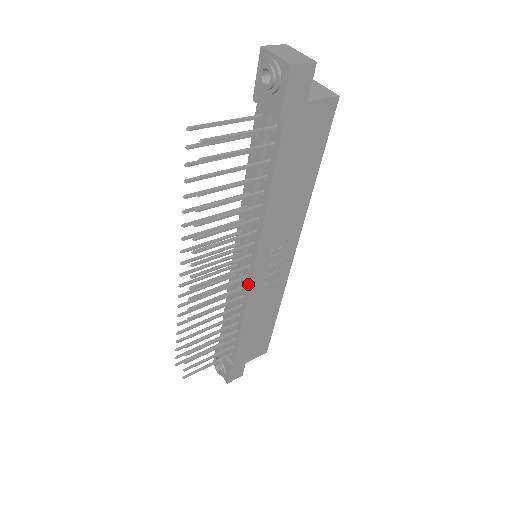
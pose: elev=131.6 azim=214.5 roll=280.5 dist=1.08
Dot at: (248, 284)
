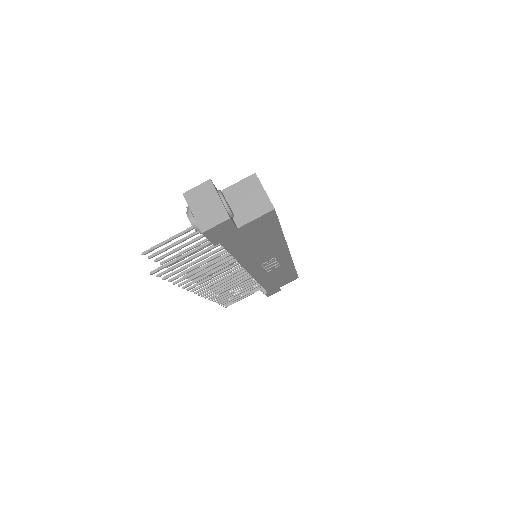
Dot at: occluded
